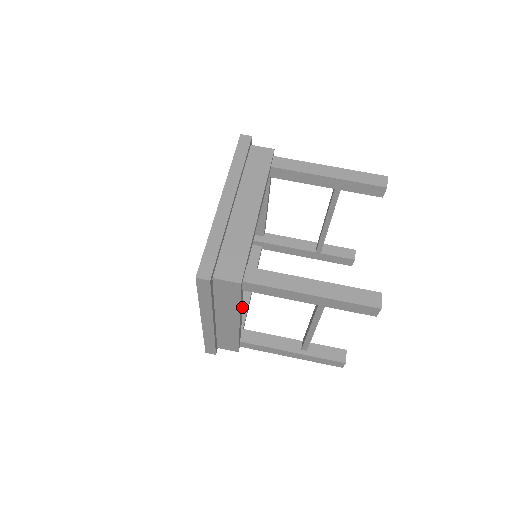
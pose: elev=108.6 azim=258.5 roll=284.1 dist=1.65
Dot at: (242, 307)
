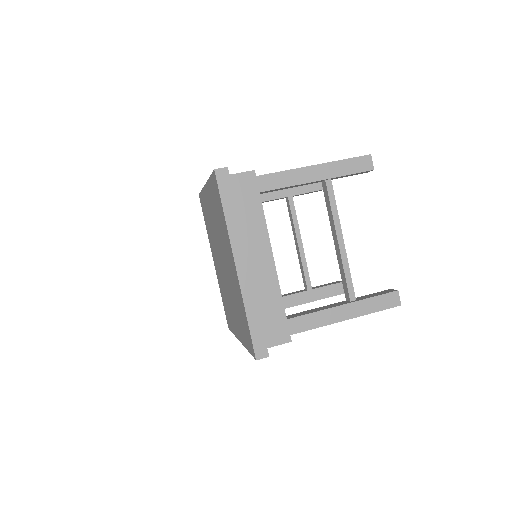
Dot at: occluded
